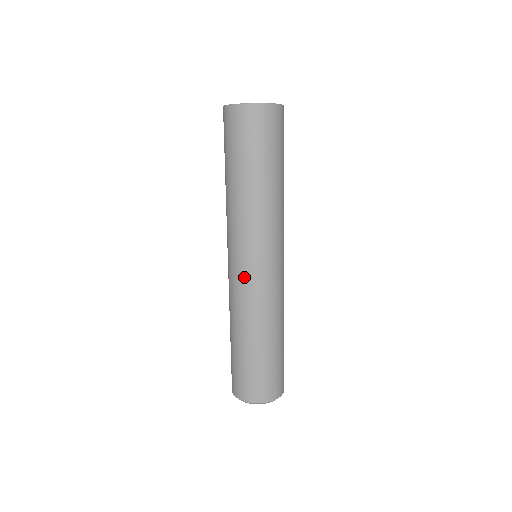
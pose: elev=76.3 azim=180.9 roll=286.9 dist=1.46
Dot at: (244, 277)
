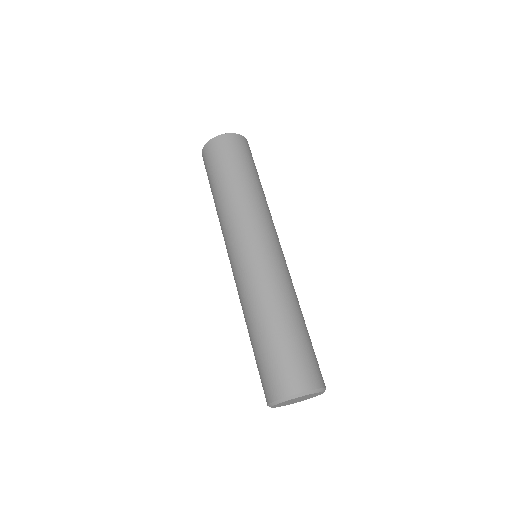
Dot at: (271, 255)
